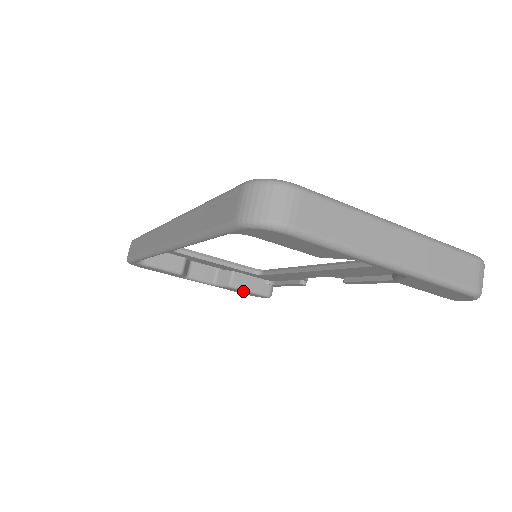
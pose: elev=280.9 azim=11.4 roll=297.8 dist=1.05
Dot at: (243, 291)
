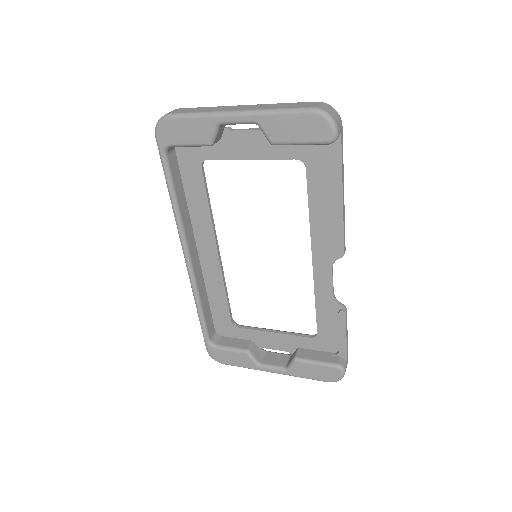
Dot at: (310, 364)
